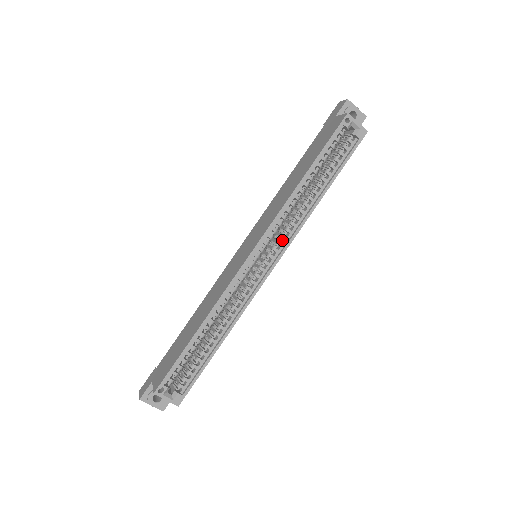
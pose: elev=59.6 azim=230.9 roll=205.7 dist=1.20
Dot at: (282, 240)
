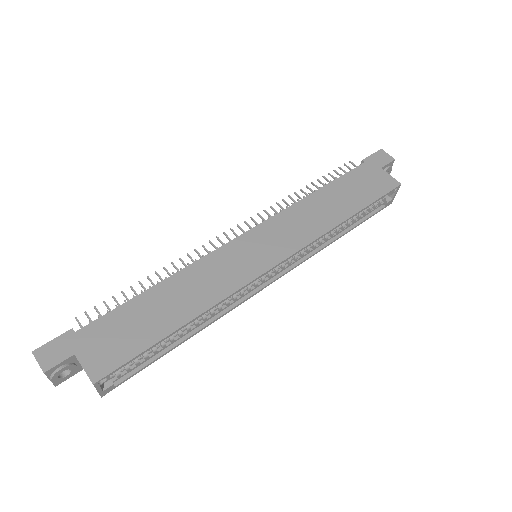
Dot at: occluded
